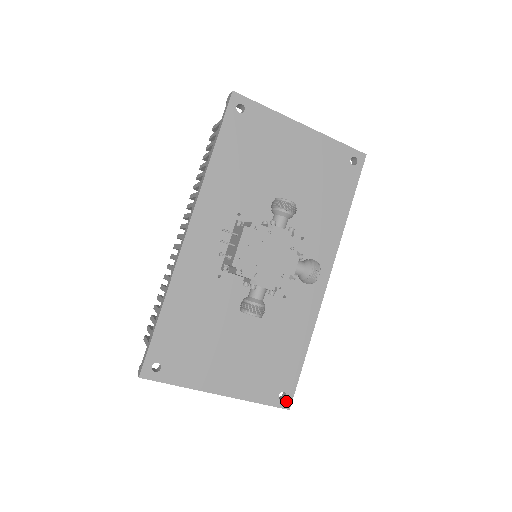
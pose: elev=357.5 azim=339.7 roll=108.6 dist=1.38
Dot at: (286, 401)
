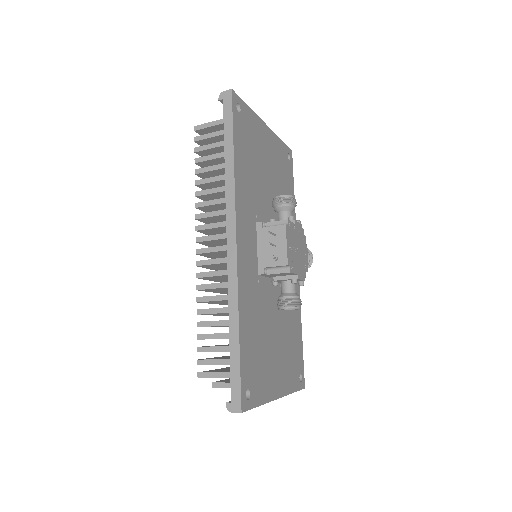
Dot at: (302, 381)
